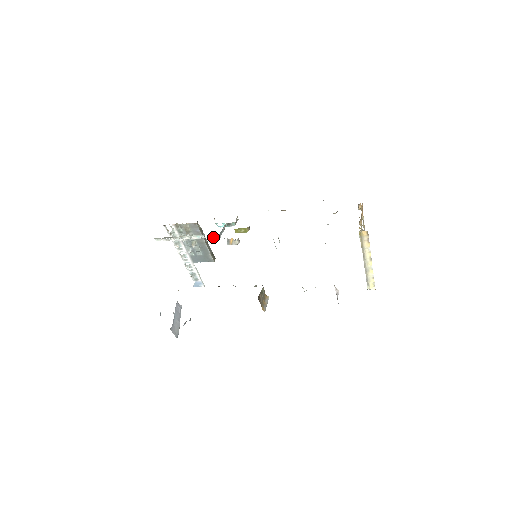
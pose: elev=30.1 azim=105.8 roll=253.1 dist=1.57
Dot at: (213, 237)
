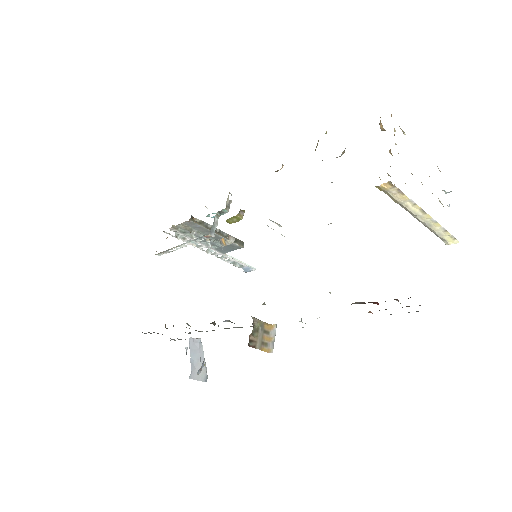
Dot at: occluded
